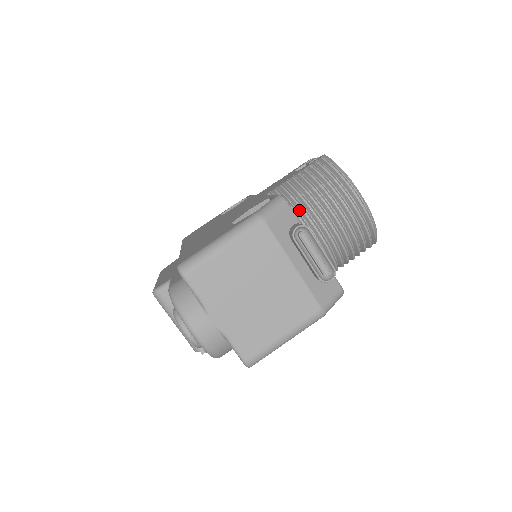
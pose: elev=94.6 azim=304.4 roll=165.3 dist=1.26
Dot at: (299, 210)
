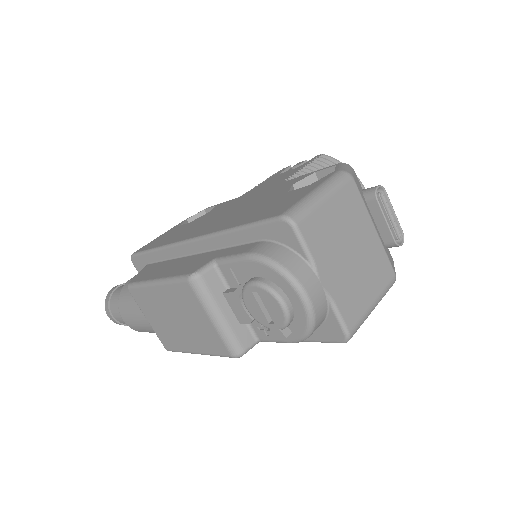
Dot at: occluded
